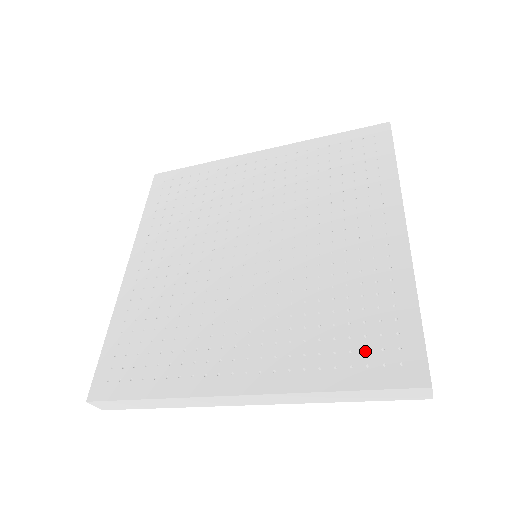
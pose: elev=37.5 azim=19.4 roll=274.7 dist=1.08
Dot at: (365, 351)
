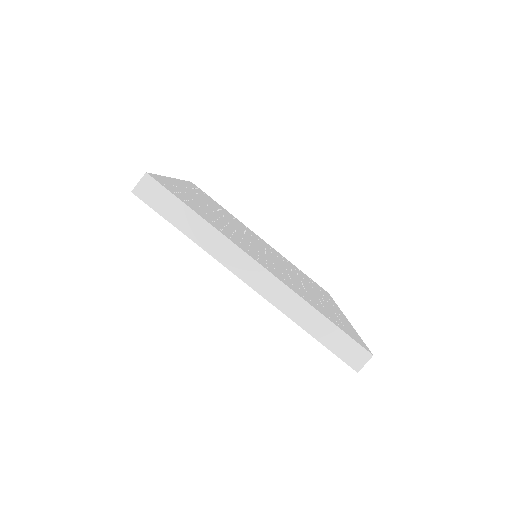
Dot at: occluded
